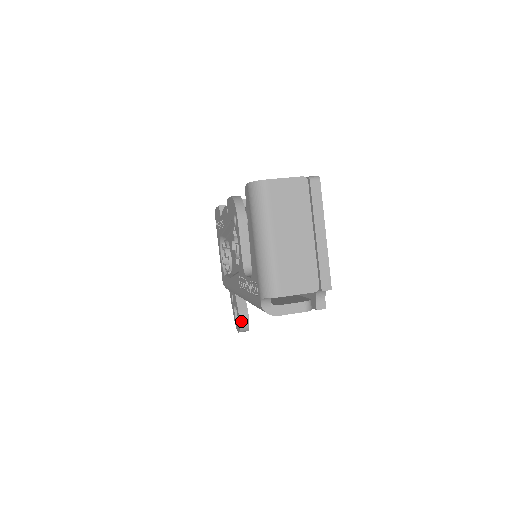
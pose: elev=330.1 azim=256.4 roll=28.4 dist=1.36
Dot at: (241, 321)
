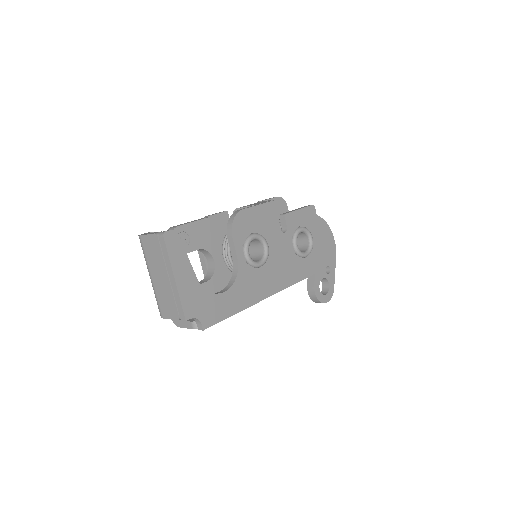
Dot at: (310, 295)
